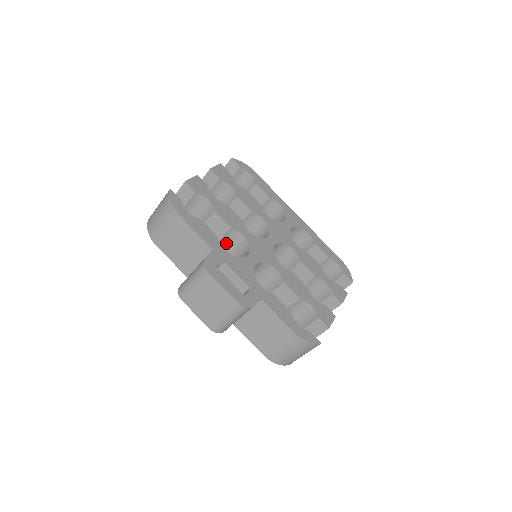
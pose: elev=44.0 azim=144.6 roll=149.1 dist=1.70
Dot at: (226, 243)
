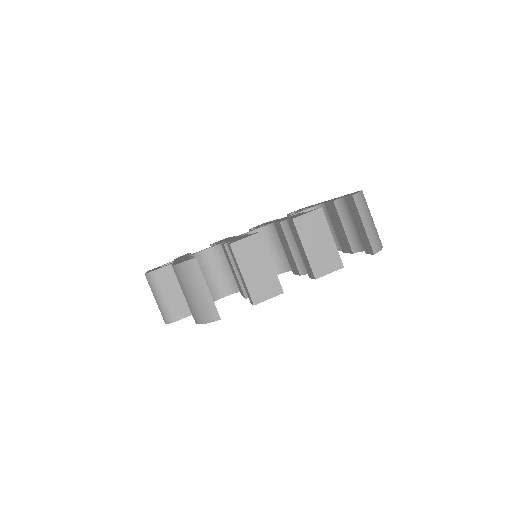
Dot at: occluded
